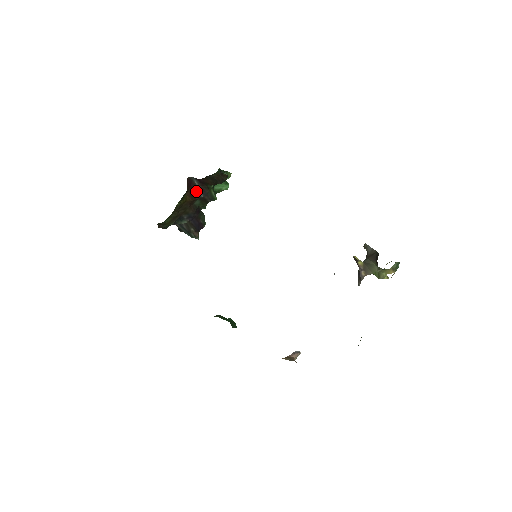
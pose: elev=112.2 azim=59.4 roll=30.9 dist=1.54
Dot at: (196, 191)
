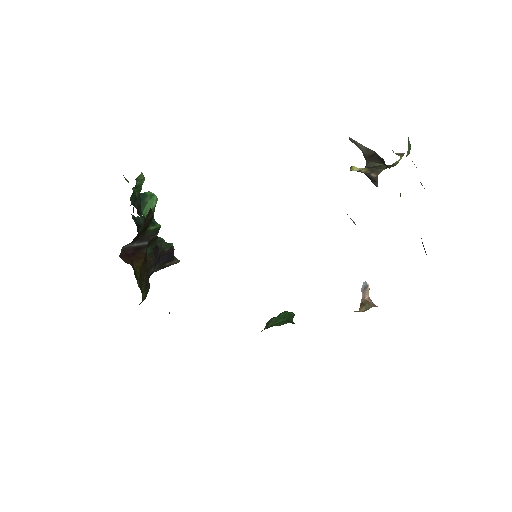
Dot at: (137, 248)
